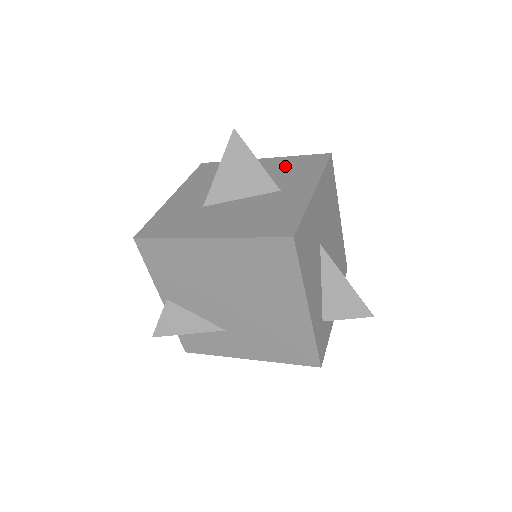
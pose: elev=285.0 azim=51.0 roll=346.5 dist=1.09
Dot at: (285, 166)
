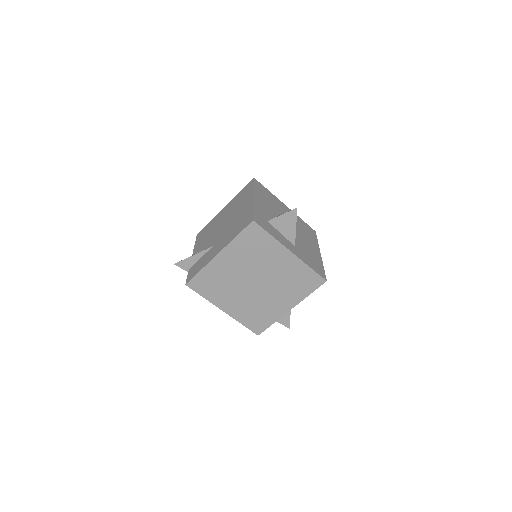
Dot at: occluded
